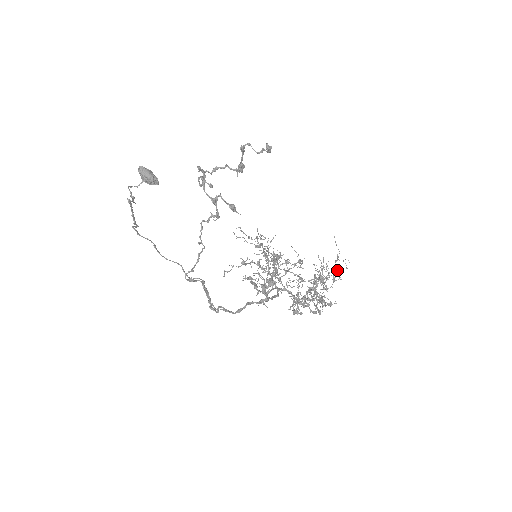
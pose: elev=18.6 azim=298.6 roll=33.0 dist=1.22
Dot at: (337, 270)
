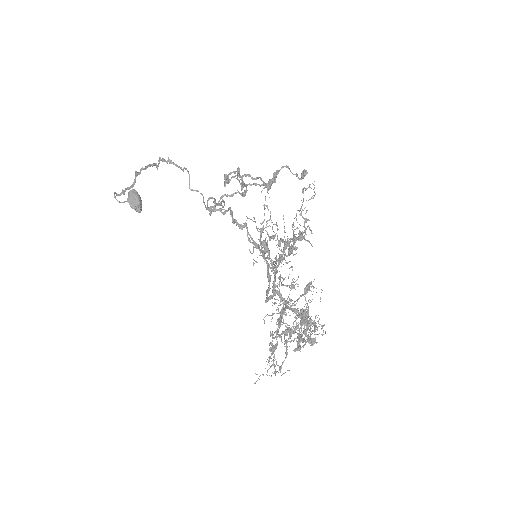
Dot at: (310, 335)
